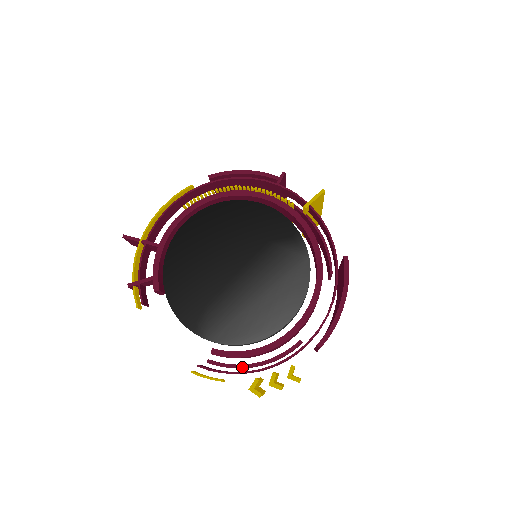
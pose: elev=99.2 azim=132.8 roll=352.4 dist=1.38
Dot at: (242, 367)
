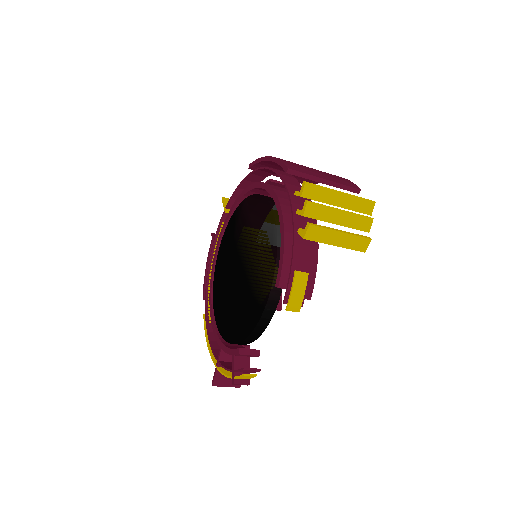
Dot at: occluded
